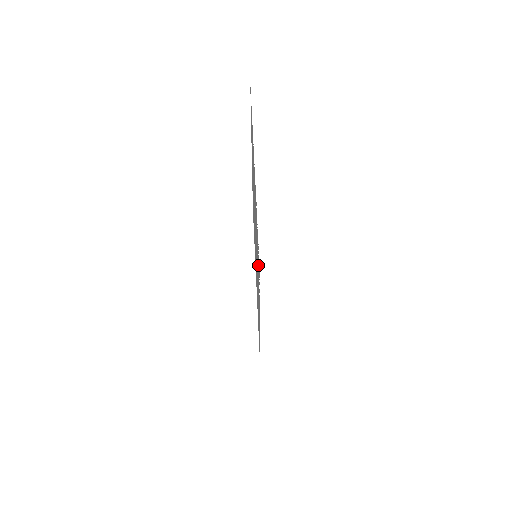
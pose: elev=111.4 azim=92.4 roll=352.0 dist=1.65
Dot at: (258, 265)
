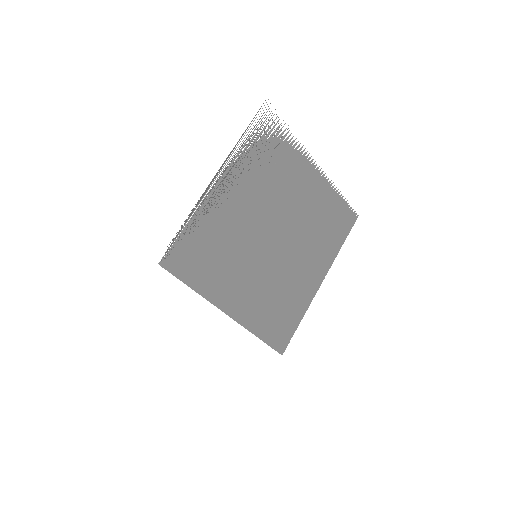
Dot at: (266, 147)
